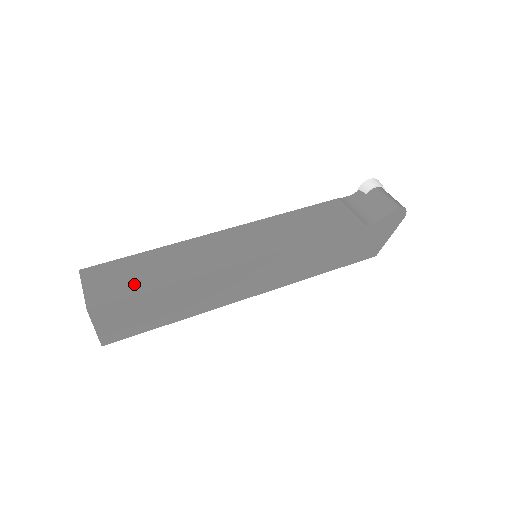
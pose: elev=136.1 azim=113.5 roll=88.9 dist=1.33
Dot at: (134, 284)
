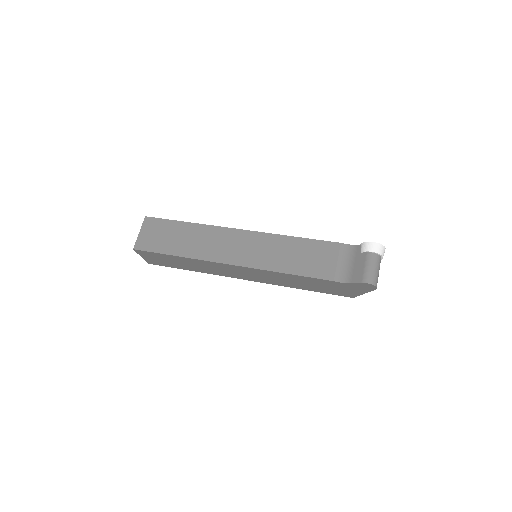
Dot at: (164, 245)
